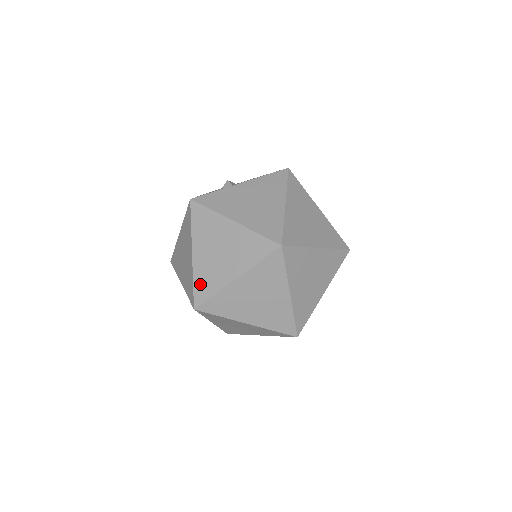
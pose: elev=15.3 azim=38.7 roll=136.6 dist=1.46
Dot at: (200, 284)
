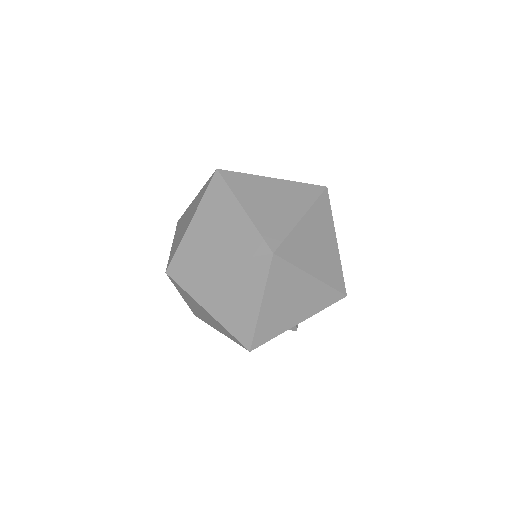
Dot at: (267, 230)
